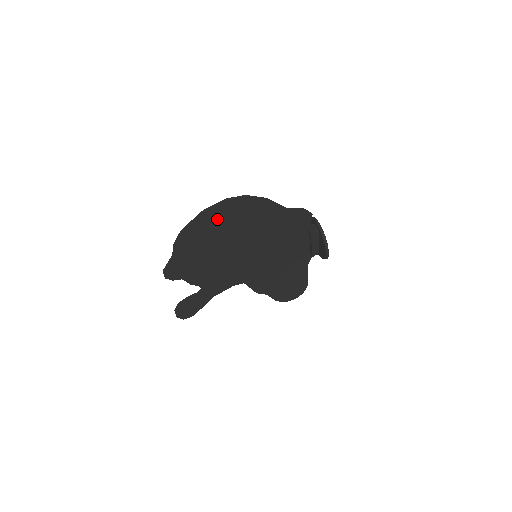
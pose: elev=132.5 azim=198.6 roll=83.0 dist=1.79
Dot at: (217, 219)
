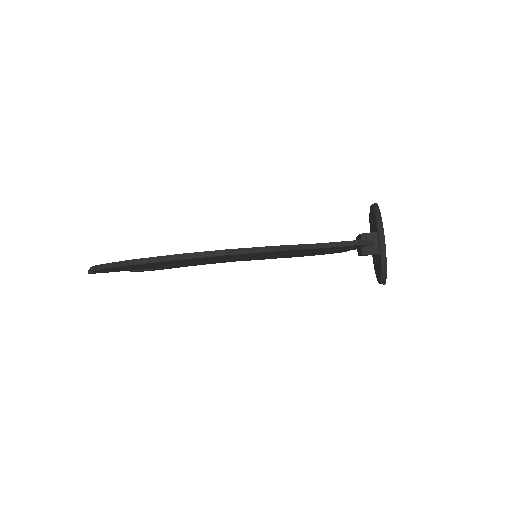
Dot at: (166, 262)
